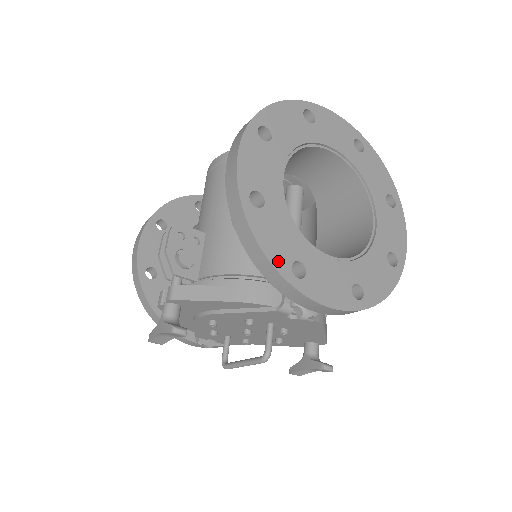
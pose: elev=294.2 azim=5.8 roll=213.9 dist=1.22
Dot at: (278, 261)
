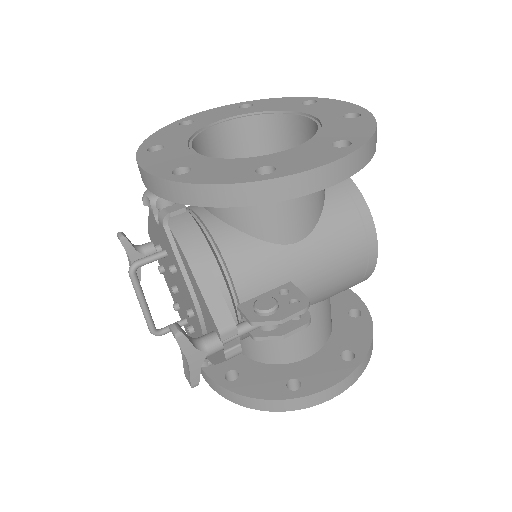
Dot at: (150, 142)
